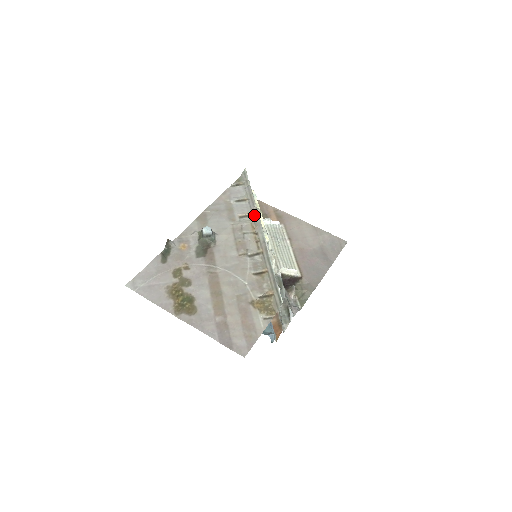
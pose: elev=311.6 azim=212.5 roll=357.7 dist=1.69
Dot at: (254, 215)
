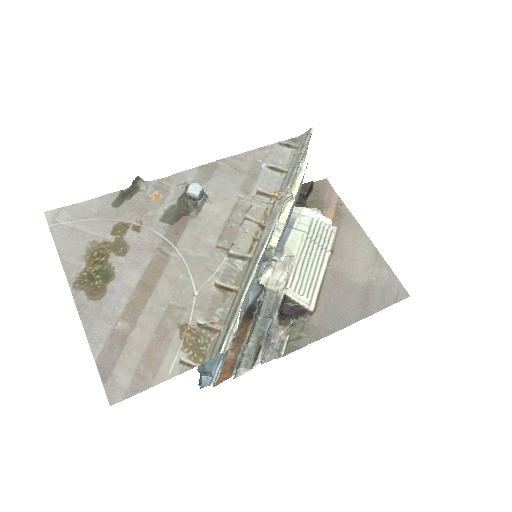
Dot at: (278, 199)
